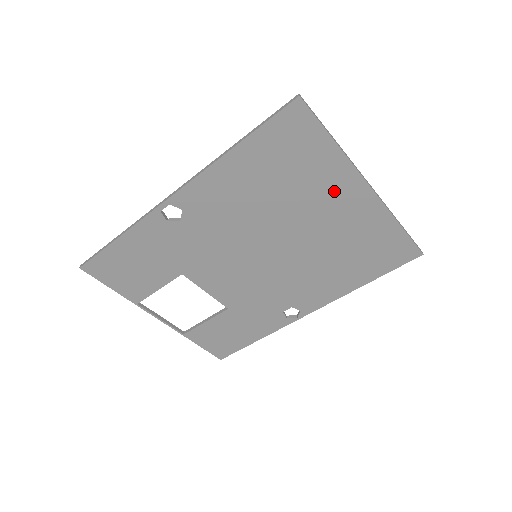
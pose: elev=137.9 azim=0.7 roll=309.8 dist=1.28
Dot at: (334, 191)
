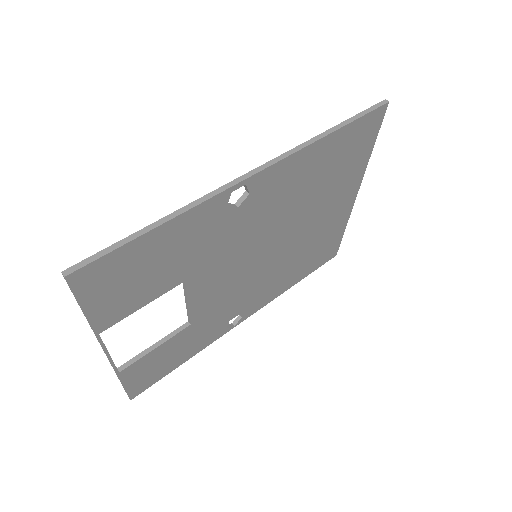
Dot at: (342, 194)
